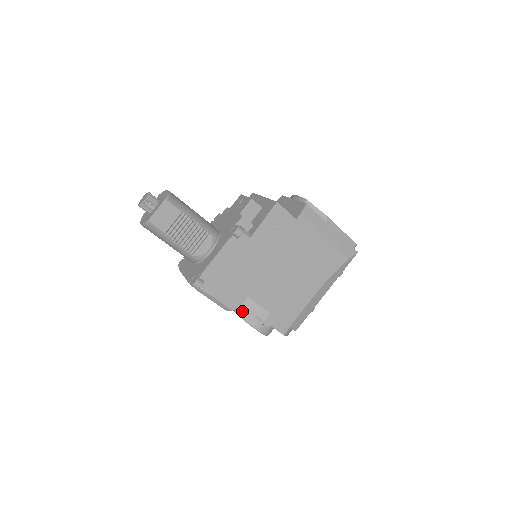
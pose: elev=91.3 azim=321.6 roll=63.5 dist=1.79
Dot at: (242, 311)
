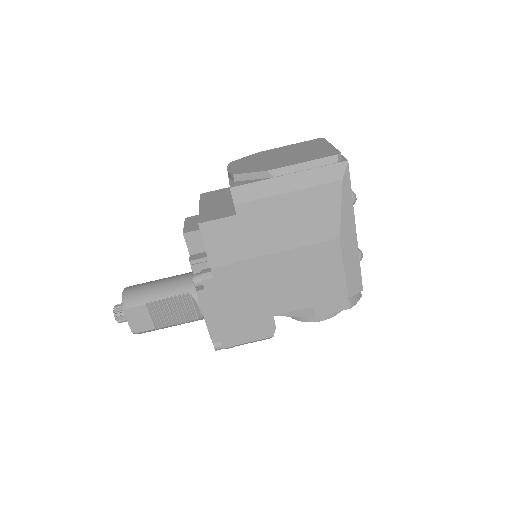
Dot at: occluded
